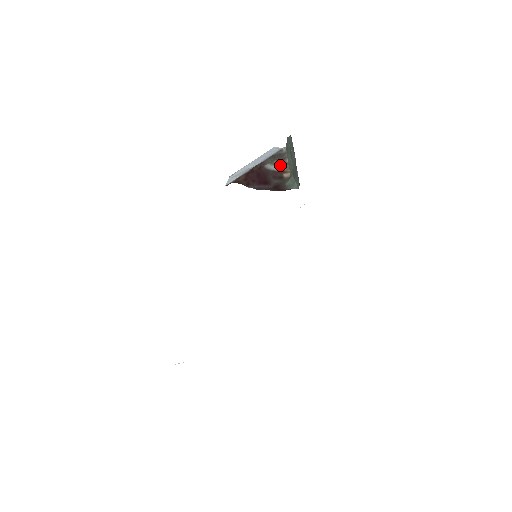
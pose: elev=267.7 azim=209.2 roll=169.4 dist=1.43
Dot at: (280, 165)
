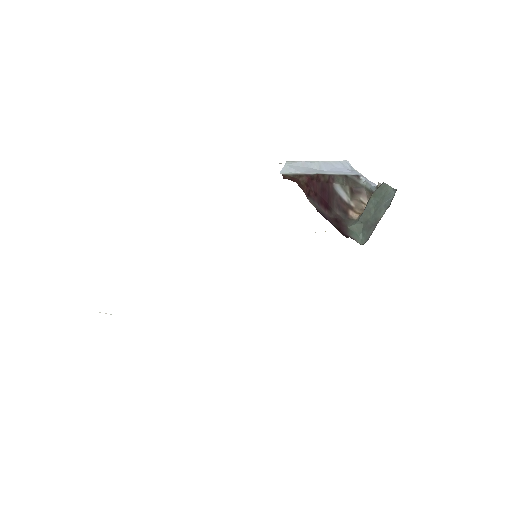
Dot at: (351, 196)
